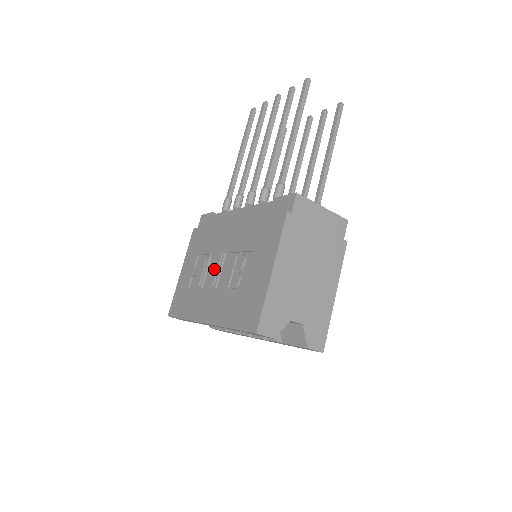
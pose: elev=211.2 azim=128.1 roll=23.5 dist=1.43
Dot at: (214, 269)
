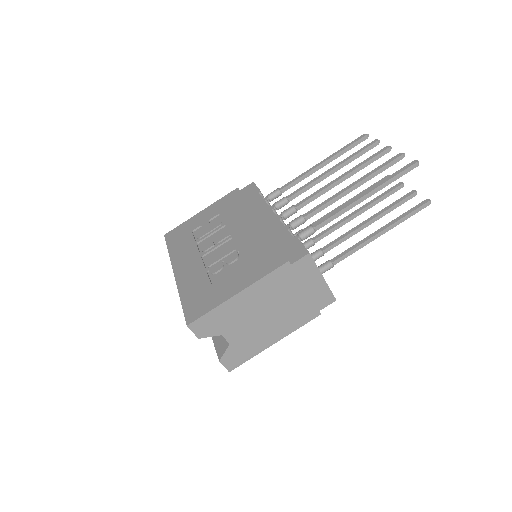
Dot at: (216, 240)
